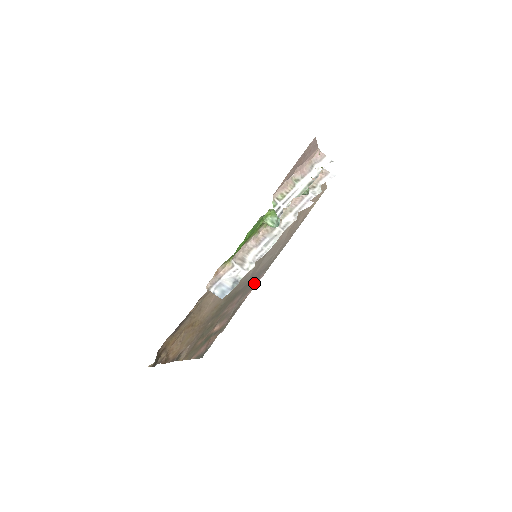
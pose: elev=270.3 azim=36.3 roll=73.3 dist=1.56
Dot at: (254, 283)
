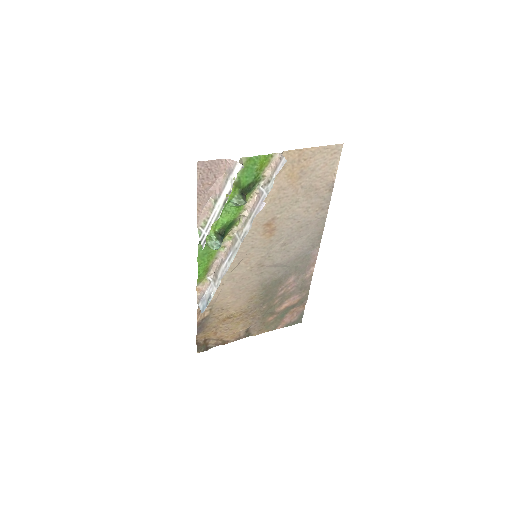
Dot at: (309, 260)
